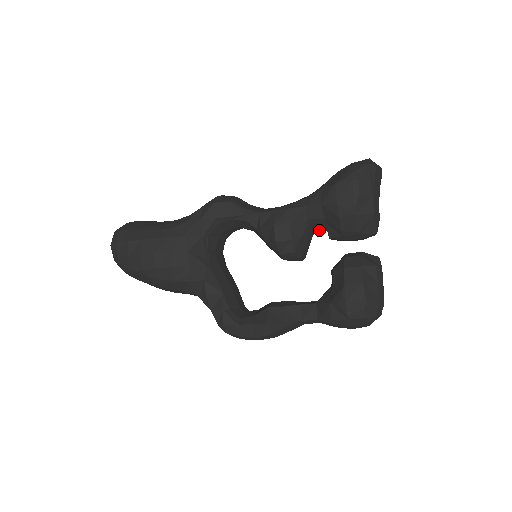
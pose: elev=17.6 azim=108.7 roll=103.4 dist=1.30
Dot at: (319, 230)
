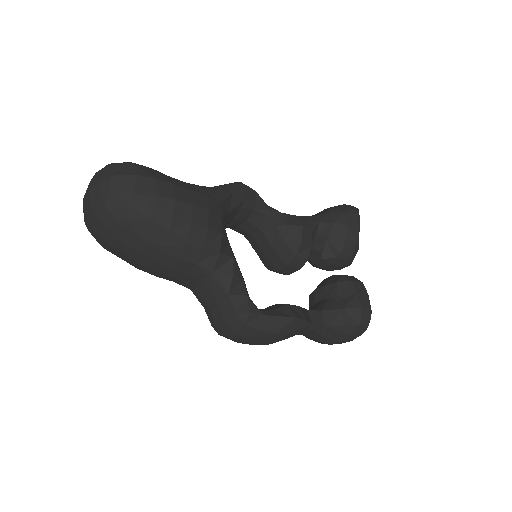
Dot at: (311, 250)
